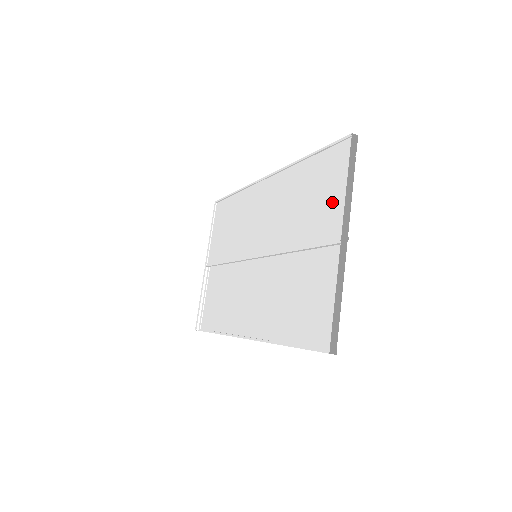
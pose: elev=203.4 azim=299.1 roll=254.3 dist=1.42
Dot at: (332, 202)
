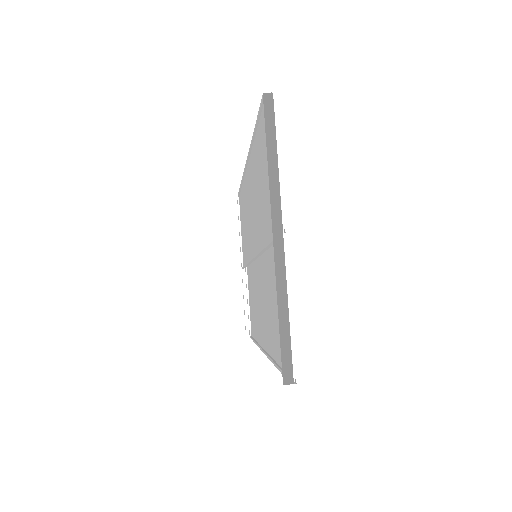
Dot at: (267, 187)
